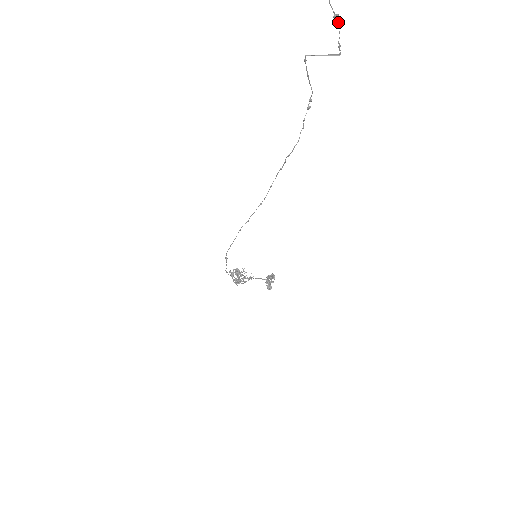
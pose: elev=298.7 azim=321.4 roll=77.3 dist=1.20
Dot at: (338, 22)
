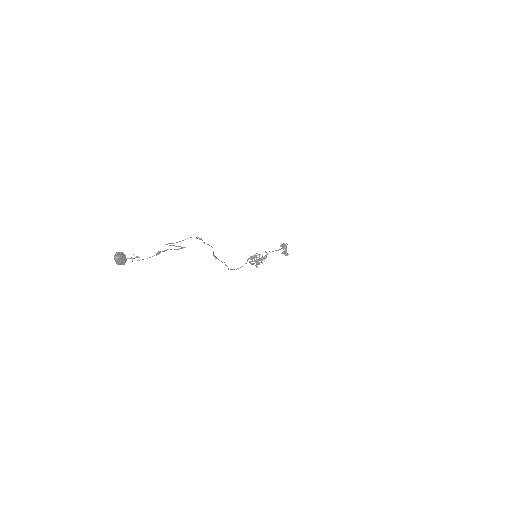
Dot at: (163, 251)
